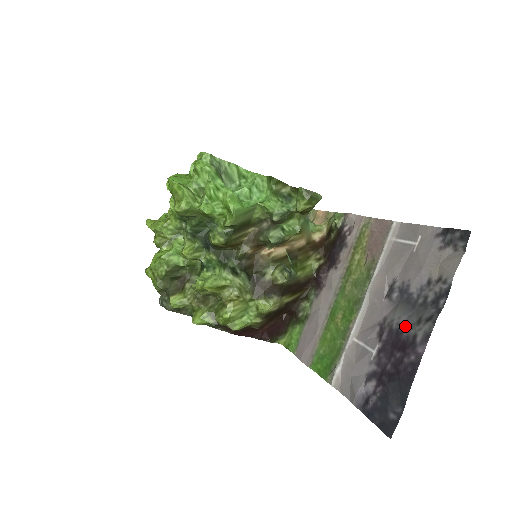
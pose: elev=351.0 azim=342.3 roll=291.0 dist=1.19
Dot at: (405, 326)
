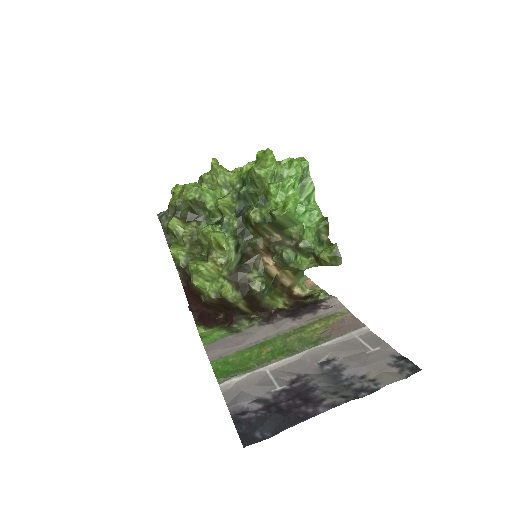
Dot at: (321, 389)
